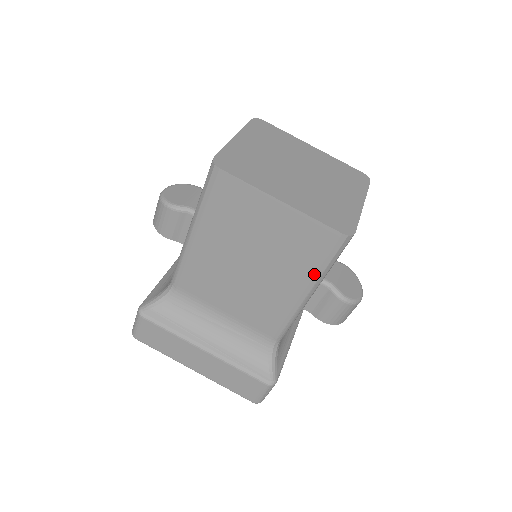
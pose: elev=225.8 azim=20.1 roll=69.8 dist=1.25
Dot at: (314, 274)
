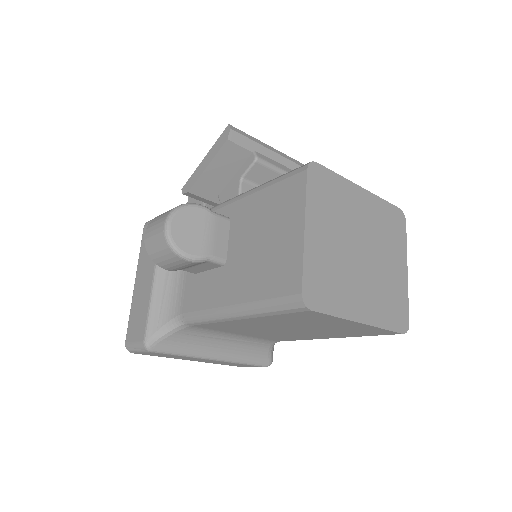
Dot at: occluded
